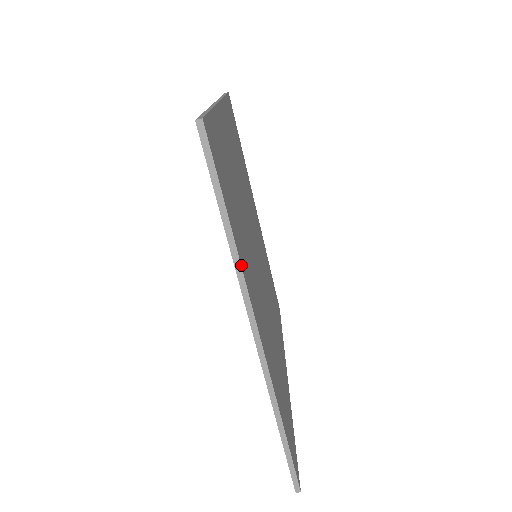
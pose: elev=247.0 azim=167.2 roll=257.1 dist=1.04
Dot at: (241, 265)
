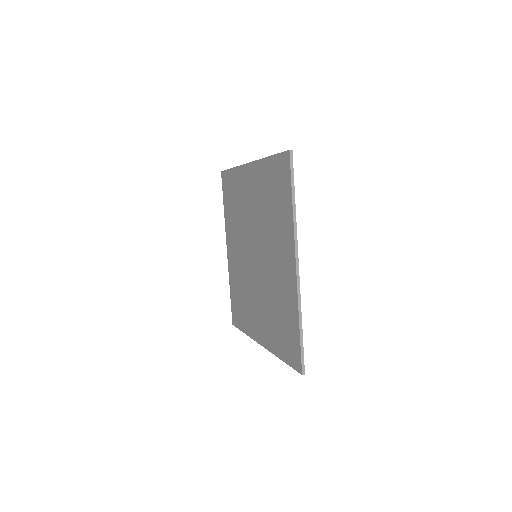
Dot at: (296, 222)
